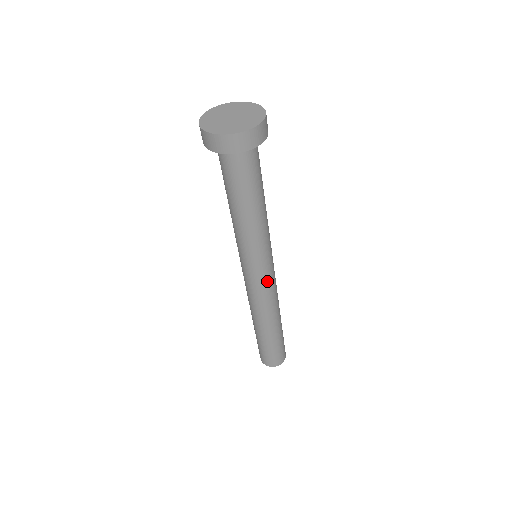
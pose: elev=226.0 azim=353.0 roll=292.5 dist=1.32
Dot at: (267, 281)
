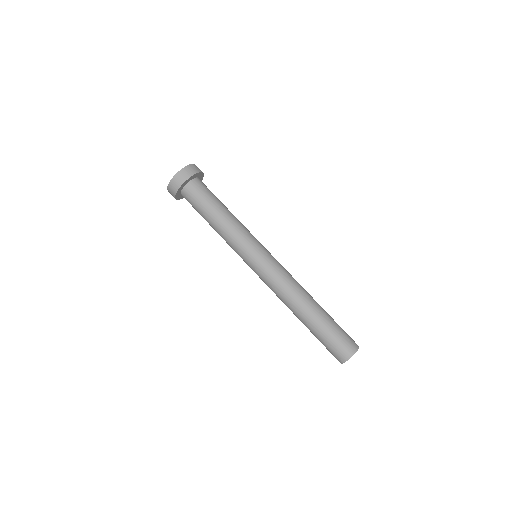
Dot at: (270, 265)
